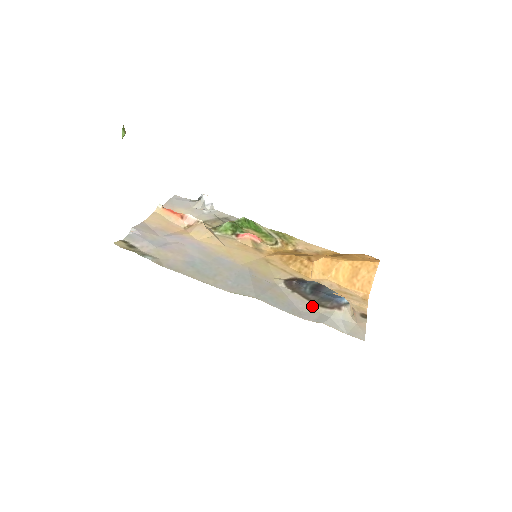
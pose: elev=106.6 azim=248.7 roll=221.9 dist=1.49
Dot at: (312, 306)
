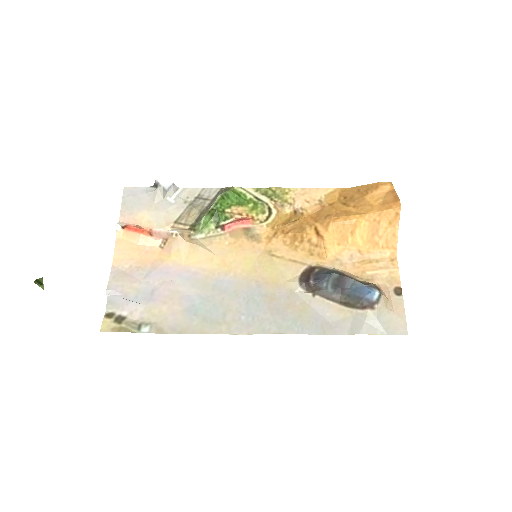
Dot at: (340, 309)
